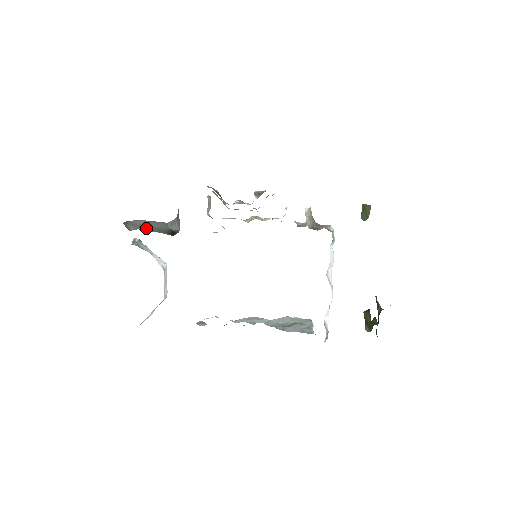
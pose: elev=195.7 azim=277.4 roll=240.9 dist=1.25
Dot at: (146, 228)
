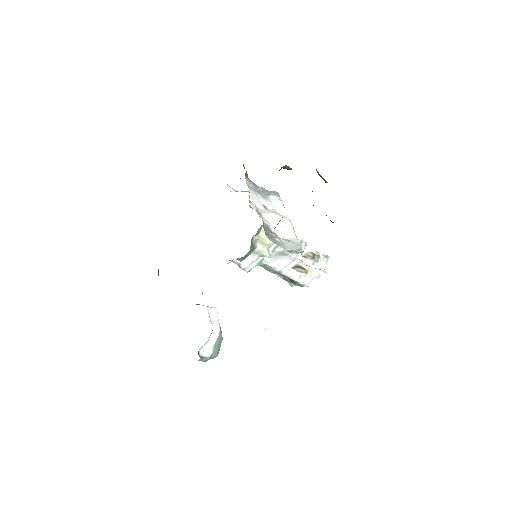
Dot at: occluded
